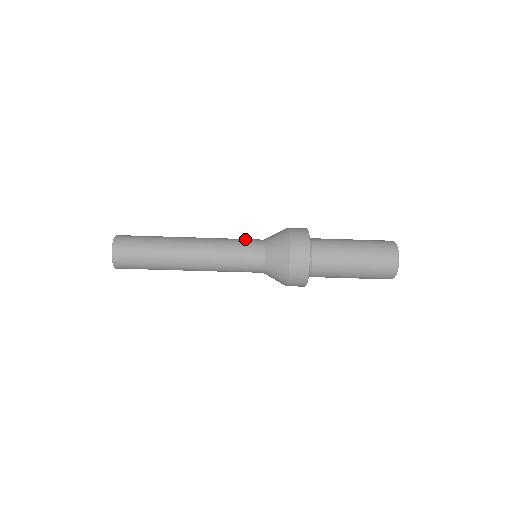
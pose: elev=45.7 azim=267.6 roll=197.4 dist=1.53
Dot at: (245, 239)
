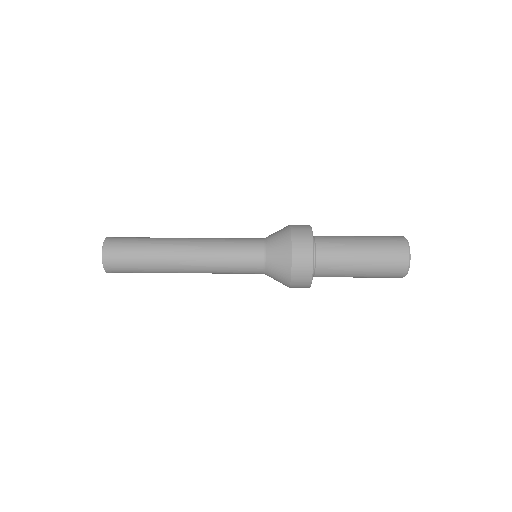
Dot at: (244, 241)
